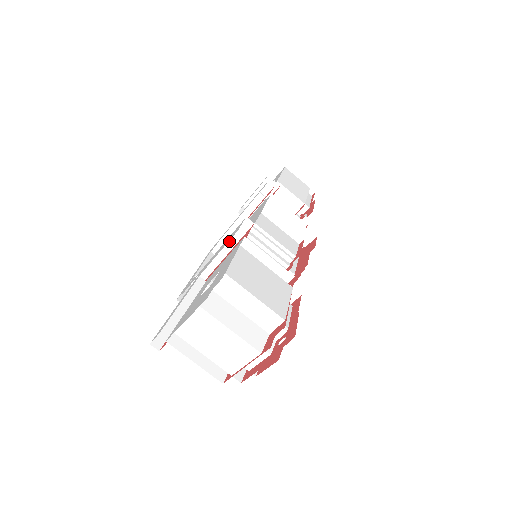
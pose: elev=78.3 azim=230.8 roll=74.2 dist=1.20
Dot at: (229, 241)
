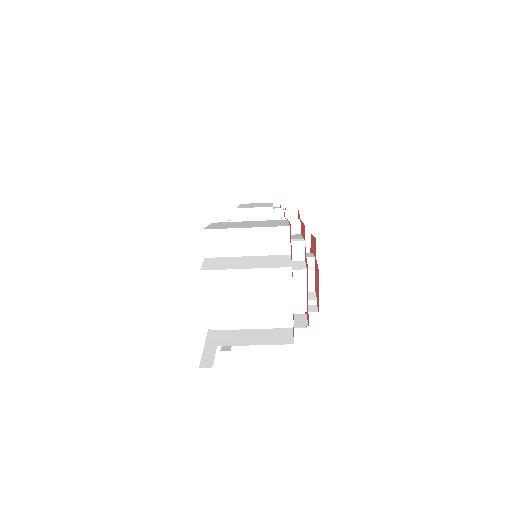
Dot at: occluded
